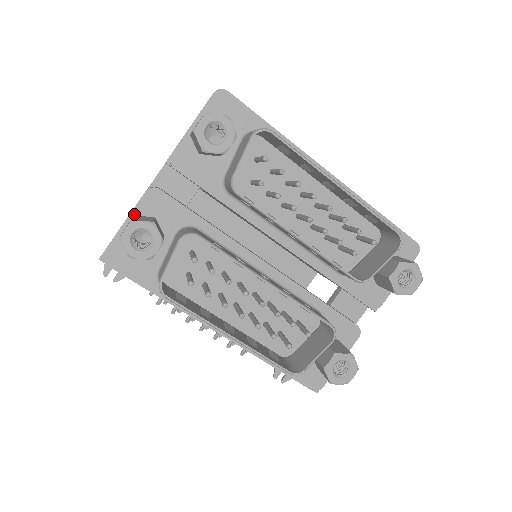
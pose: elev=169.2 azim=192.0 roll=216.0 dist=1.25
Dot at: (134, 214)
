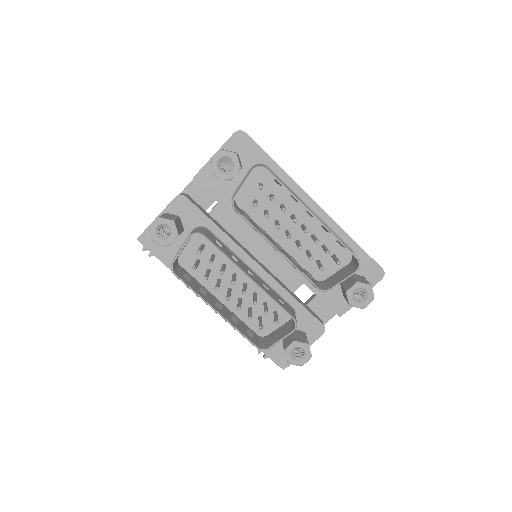
Dot at: (165, 211)
